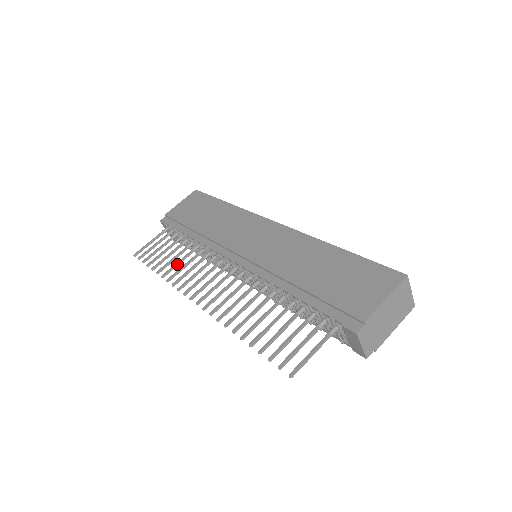
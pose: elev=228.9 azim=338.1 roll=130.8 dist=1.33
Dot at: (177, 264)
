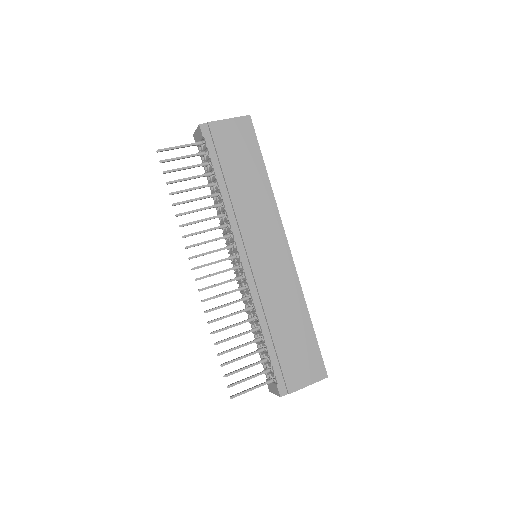
Dot at: occluded
